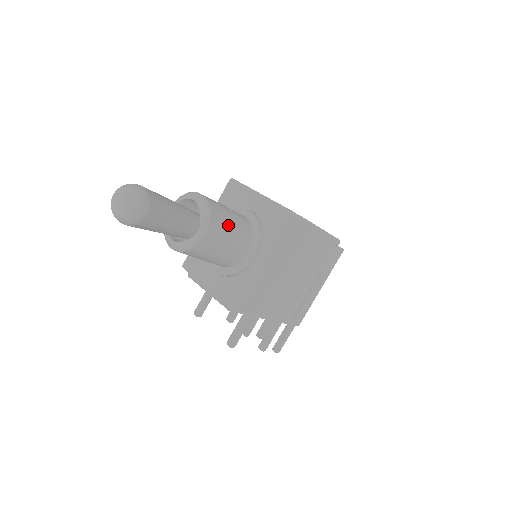
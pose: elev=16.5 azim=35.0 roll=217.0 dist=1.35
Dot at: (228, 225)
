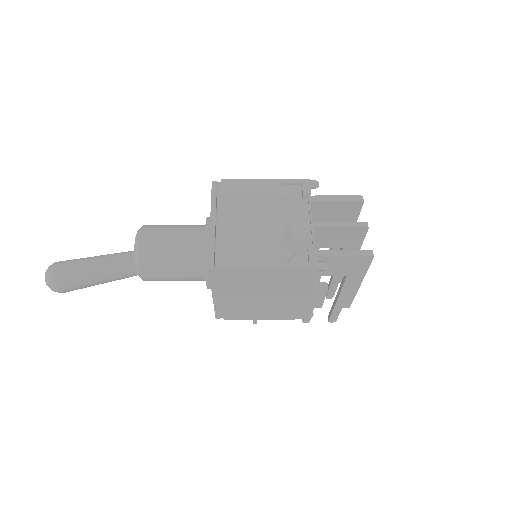
Dot at: (165, 265)
